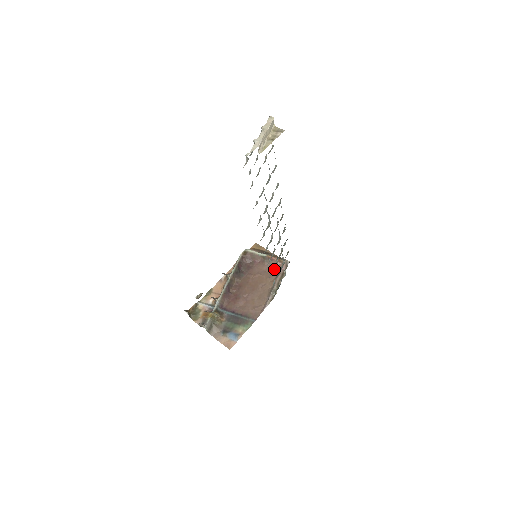
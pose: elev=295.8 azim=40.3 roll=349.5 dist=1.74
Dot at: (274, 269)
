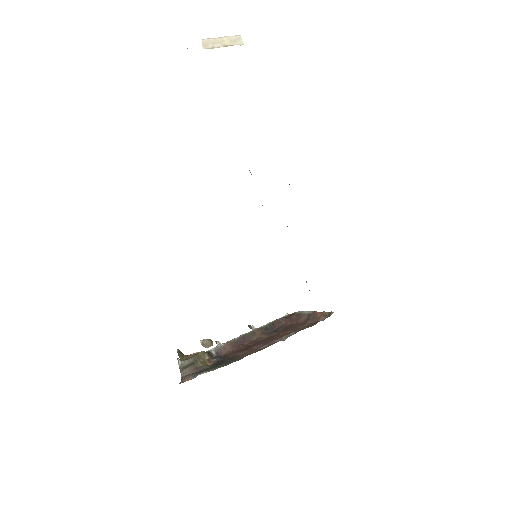
Dot at: occluded
